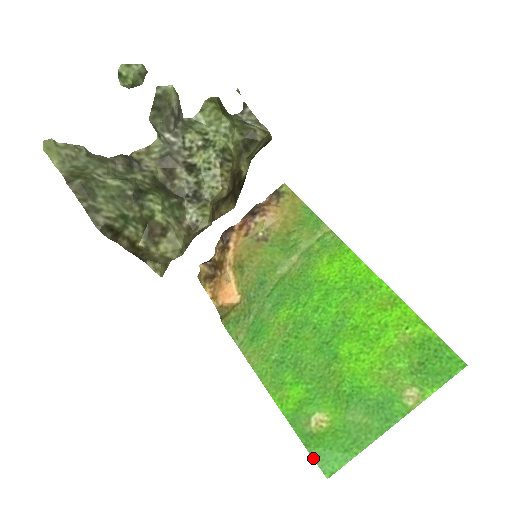
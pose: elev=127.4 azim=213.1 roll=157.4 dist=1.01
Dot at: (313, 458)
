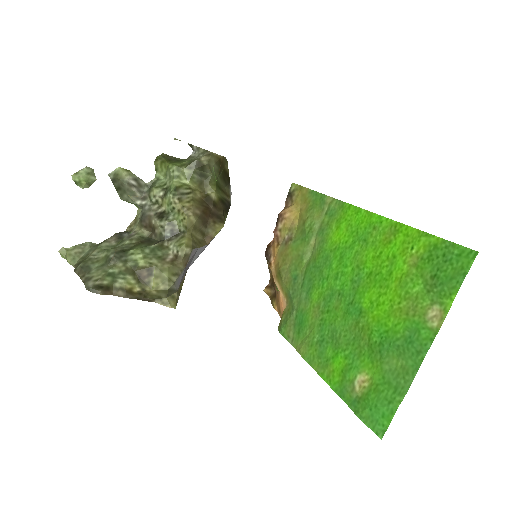
Dot at: (364, 422)
